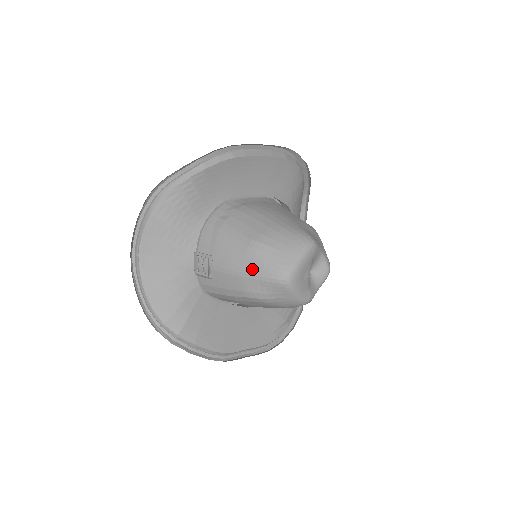
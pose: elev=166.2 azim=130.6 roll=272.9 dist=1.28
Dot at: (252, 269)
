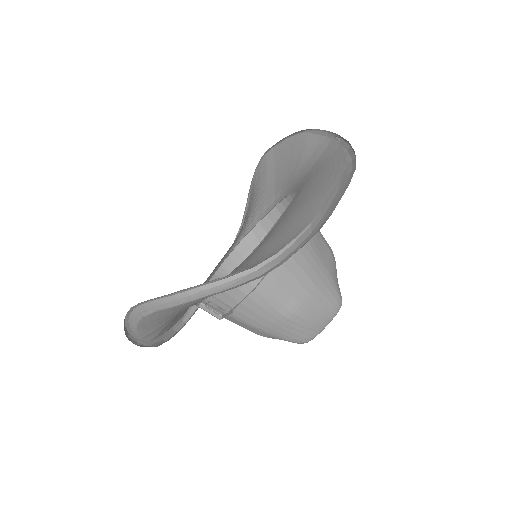
Dot at: (278, 333)
